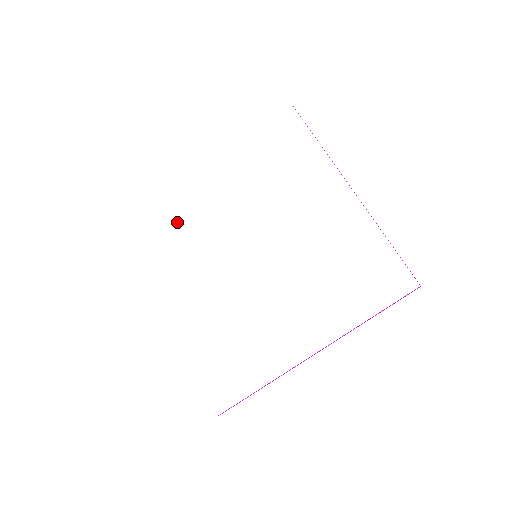
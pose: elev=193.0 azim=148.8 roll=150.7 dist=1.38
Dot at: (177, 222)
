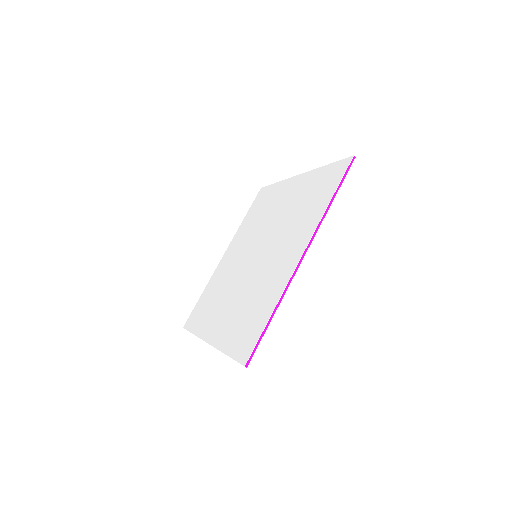
Dot at: (204, 297)
